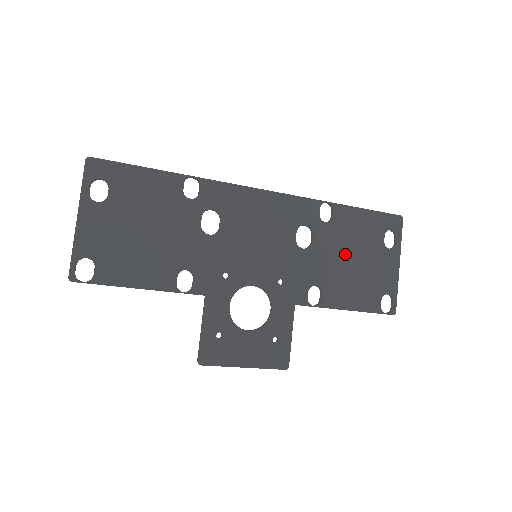
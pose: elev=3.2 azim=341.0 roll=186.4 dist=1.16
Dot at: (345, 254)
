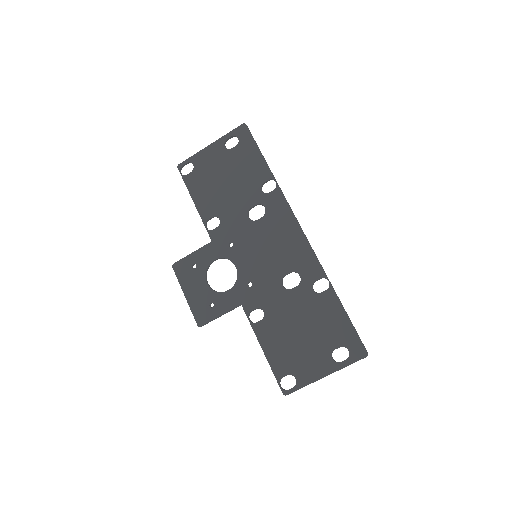
Dot at: (301, 321)
